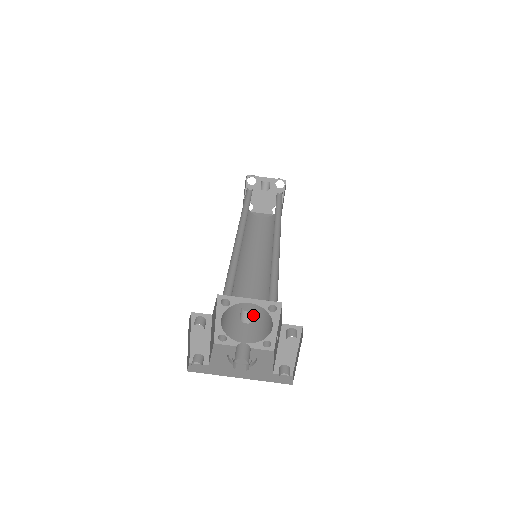
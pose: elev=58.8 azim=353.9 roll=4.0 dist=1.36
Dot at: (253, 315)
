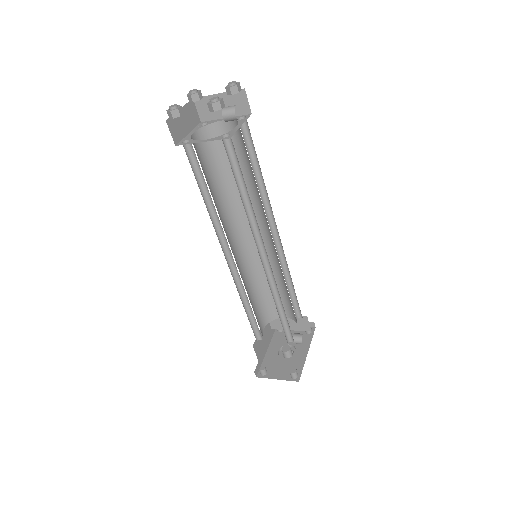
Dot at: occluded
